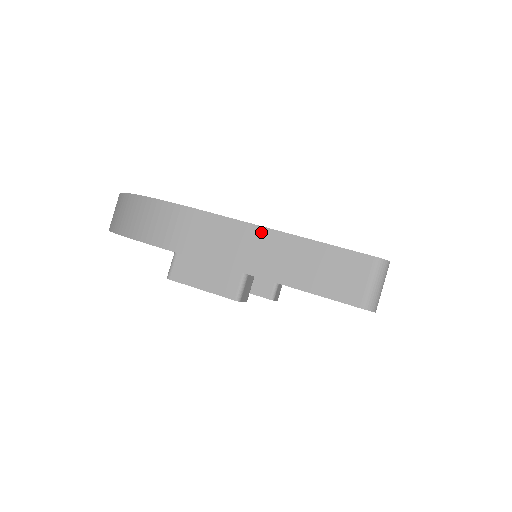
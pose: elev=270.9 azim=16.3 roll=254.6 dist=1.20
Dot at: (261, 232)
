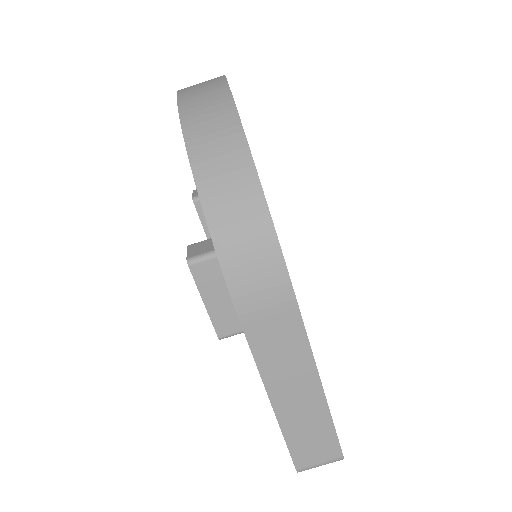
Dot at: (313, 376)
